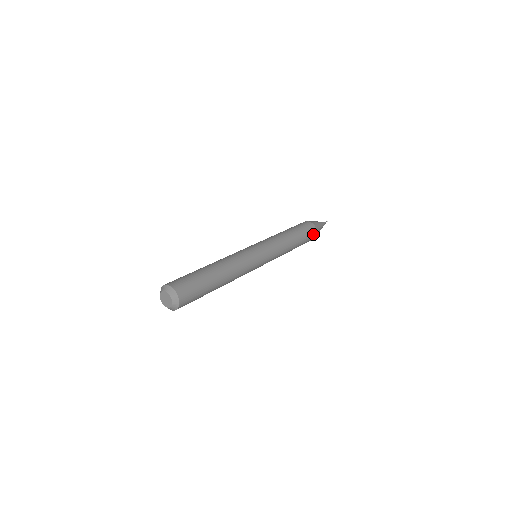
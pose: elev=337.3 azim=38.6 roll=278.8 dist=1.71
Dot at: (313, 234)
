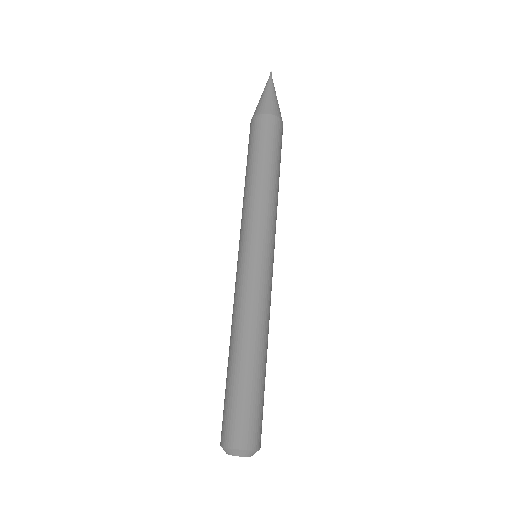
Dot at: occluded
